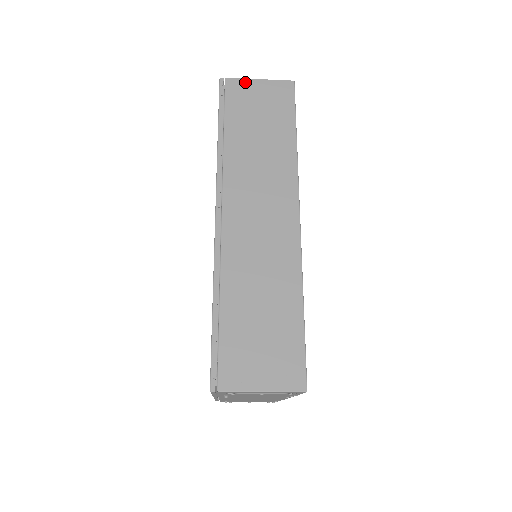
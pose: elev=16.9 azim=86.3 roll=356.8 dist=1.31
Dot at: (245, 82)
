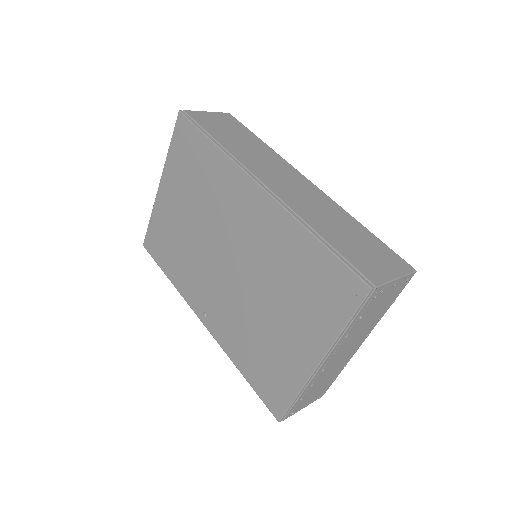
Dot at: (199, 113)
